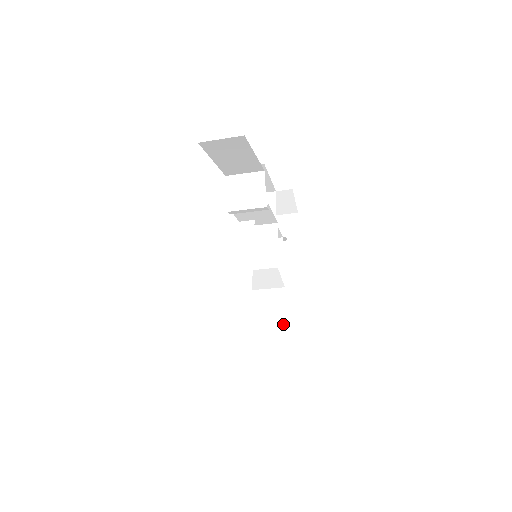
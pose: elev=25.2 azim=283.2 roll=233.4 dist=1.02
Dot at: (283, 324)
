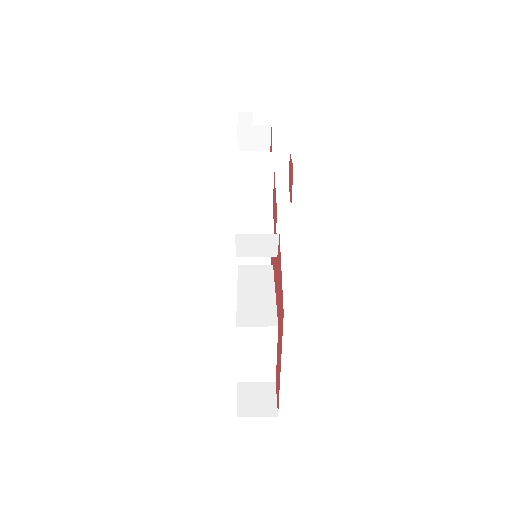
Dot at: (269, 264)
